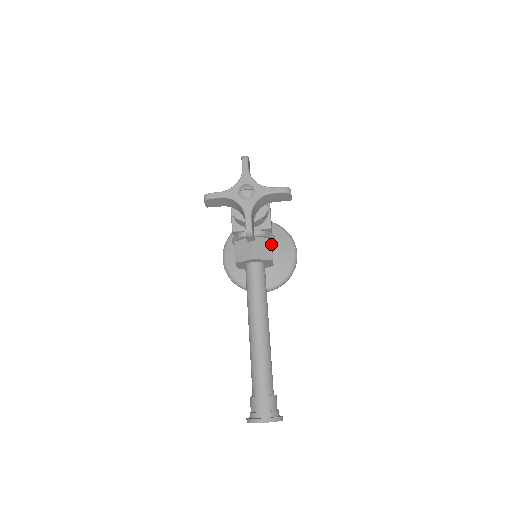
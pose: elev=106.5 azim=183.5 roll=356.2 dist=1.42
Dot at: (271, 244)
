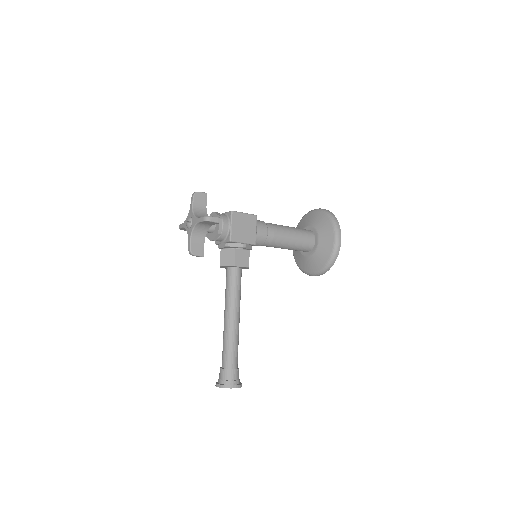
Dot at: (235, 253)
